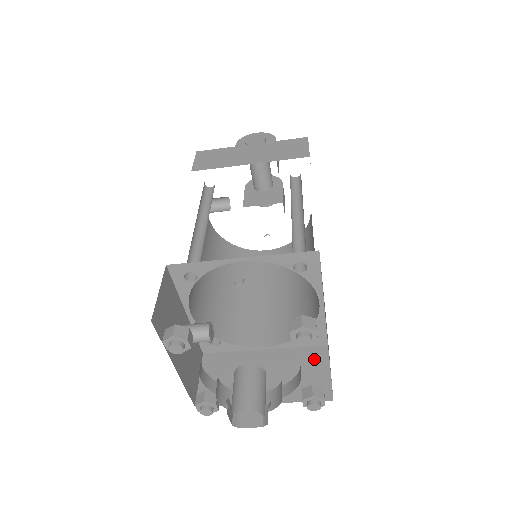
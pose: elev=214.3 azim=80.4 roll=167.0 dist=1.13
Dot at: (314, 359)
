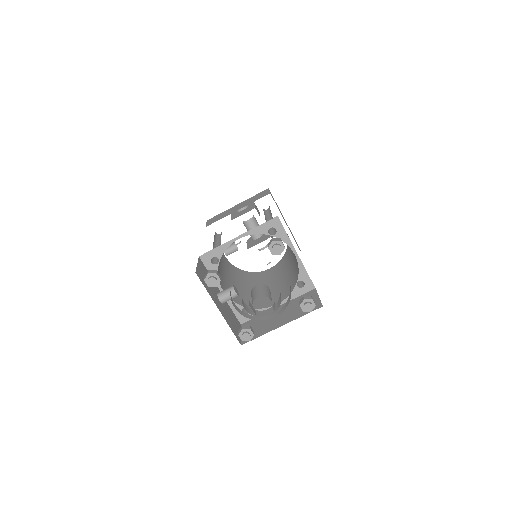
Dot at: occluded
